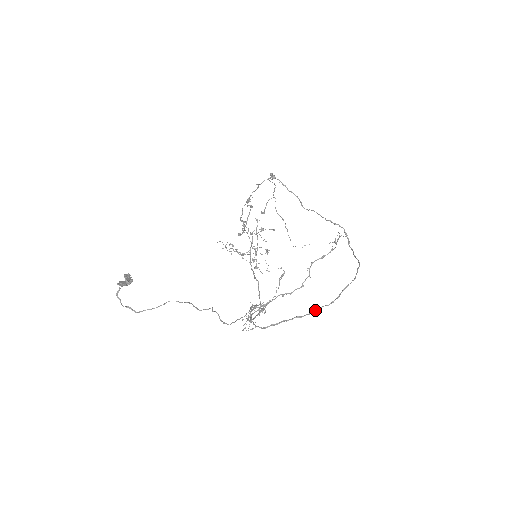
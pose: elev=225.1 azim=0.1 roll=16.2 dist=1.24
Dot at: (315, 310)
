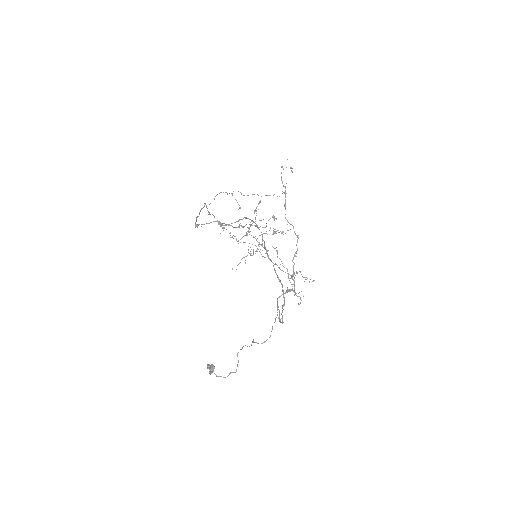
Dot at: occluded
